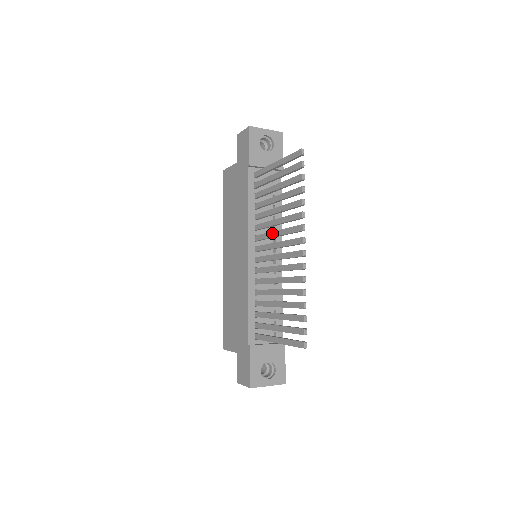
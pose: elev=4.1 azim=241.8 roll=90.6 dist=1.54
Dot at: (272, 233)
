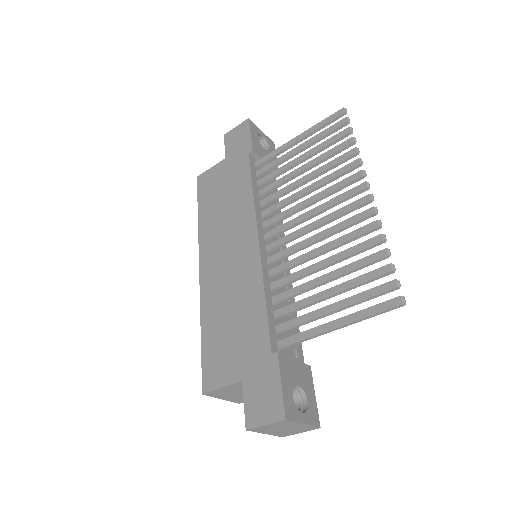
Dot at: (301, 203)
